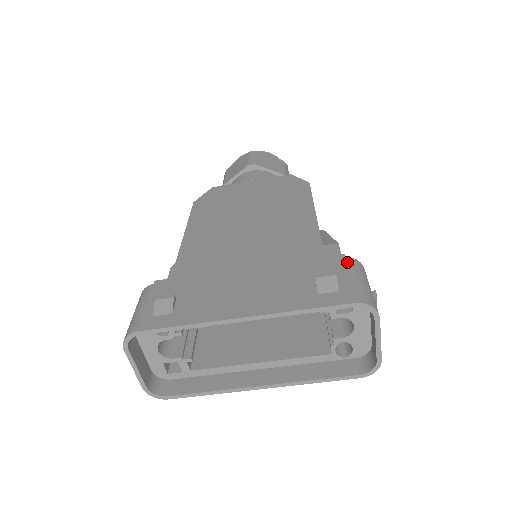
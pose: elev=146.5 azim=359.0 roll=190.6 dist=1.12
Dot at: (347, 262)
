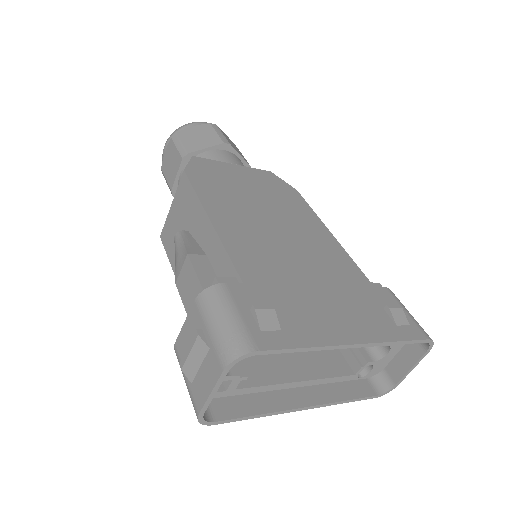
Dot at: (393, 294)
